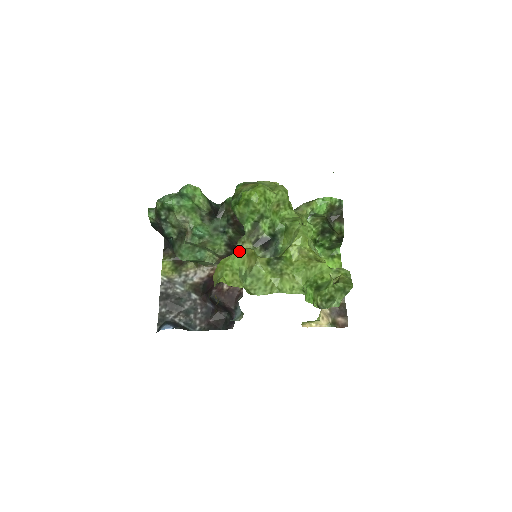
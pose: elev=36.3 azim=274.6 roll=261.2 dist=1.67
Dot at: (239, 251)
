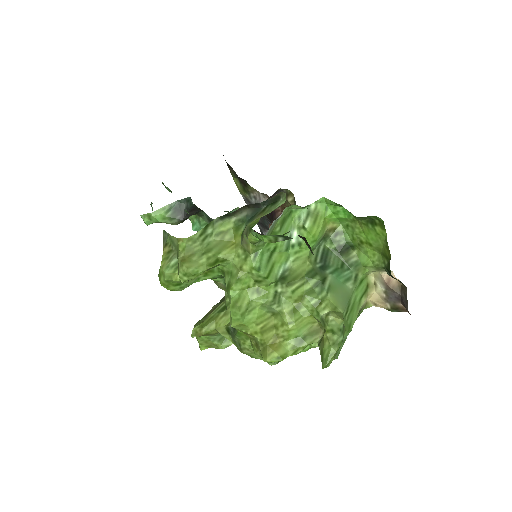
Dot at: (192, 333)
